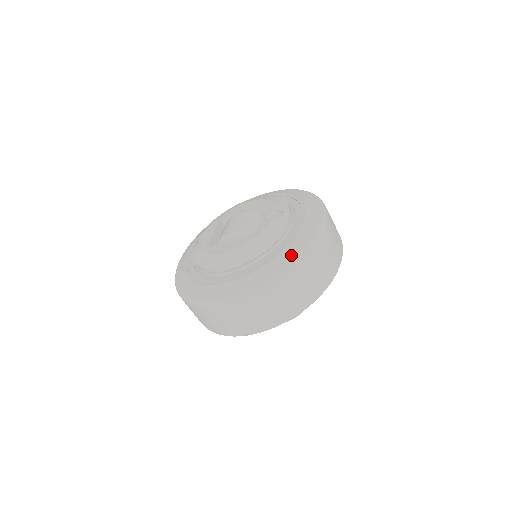
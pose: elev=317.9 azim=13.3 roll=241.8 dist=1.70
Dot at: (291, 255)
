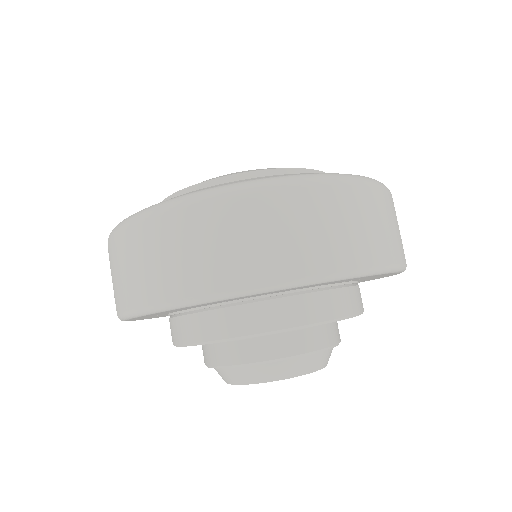
Dot at: occluded
